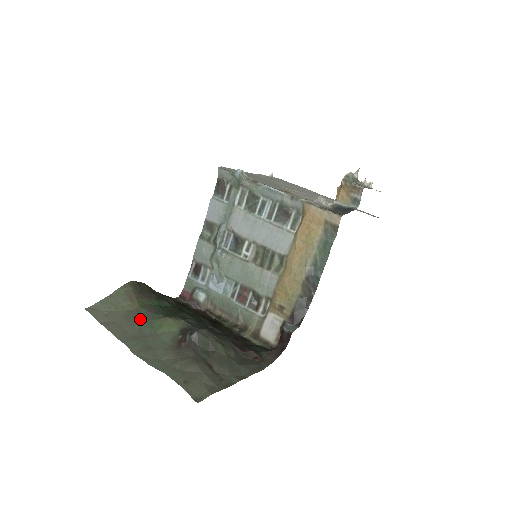
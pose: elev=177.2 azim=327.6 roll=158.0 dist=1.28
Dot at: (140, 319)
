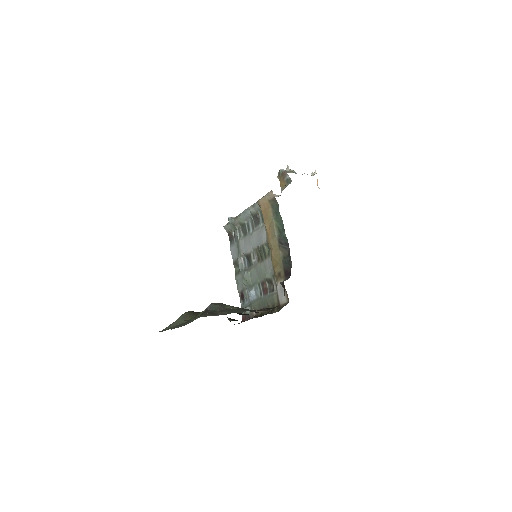
Dot at: occluded
